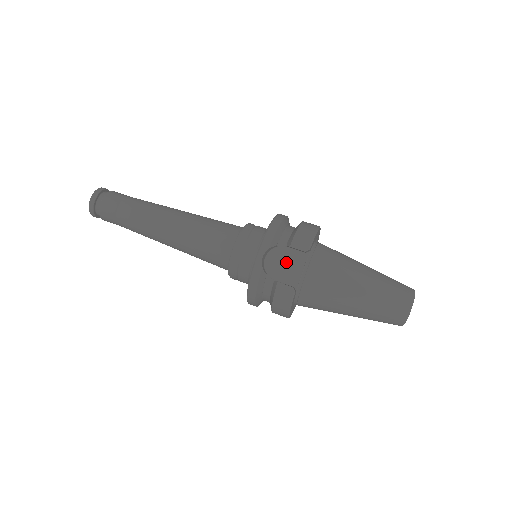
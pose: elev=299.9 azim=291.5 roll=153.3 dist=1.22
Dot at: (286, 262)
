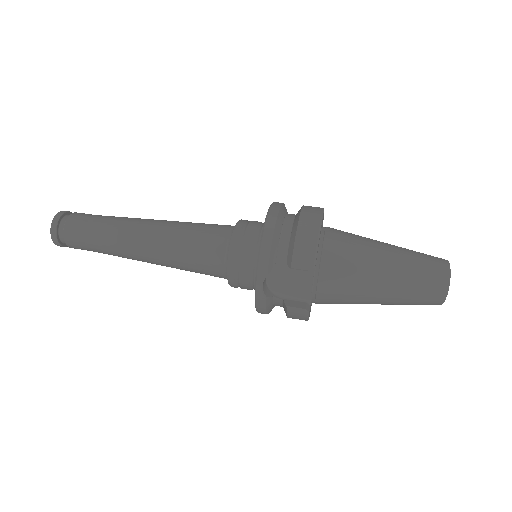
Dot at: (291, 278)
